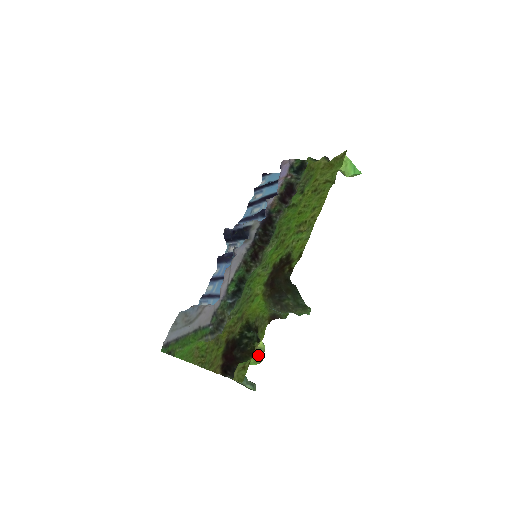
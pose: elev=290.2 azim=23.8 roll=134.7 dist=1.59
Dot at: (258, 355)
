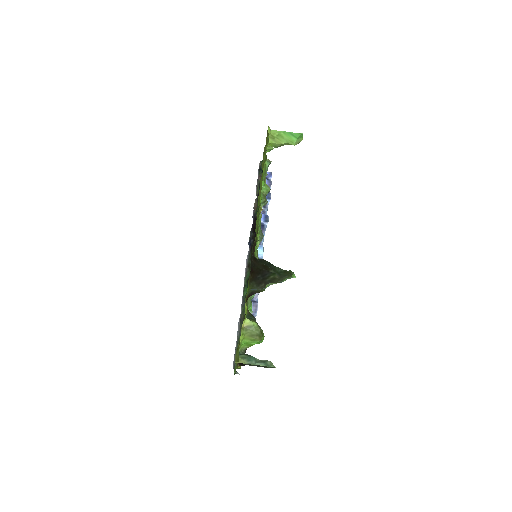
Dot at: (251, 333)
